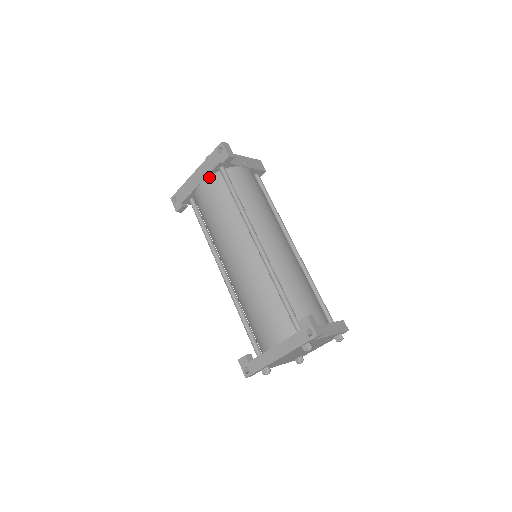
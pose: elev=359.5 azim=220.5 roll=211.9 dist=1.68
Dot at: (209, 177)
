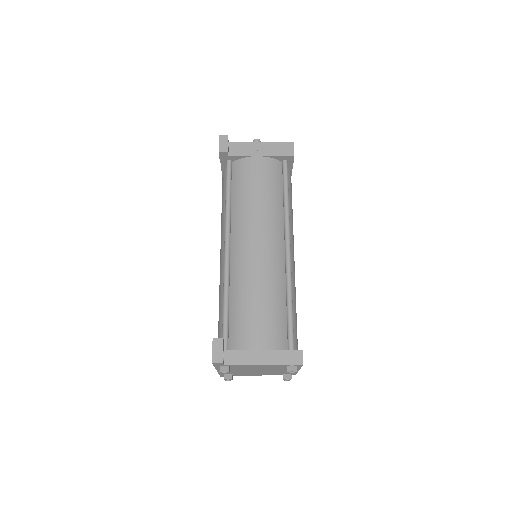
Dot at: (224, 170)
